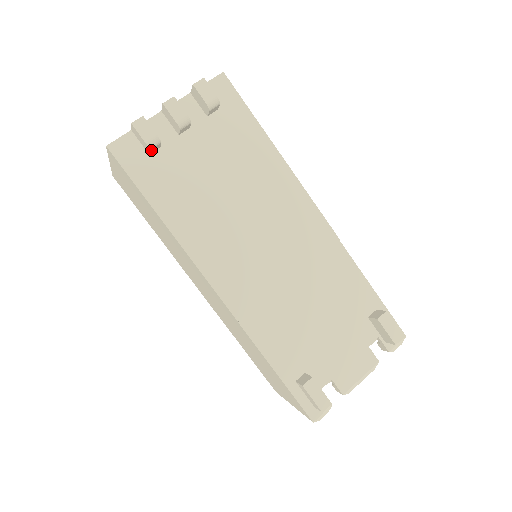
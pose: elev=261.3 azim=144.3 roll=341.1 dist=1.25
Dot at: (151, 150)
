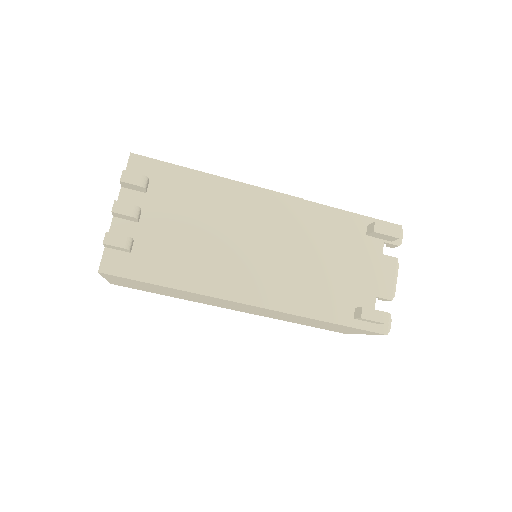
Dot at: (130, 249)
